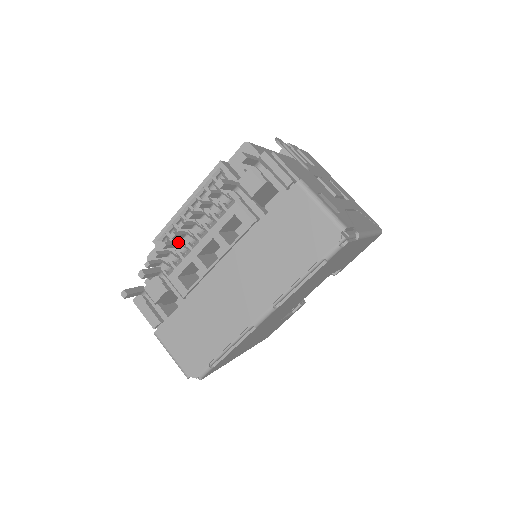
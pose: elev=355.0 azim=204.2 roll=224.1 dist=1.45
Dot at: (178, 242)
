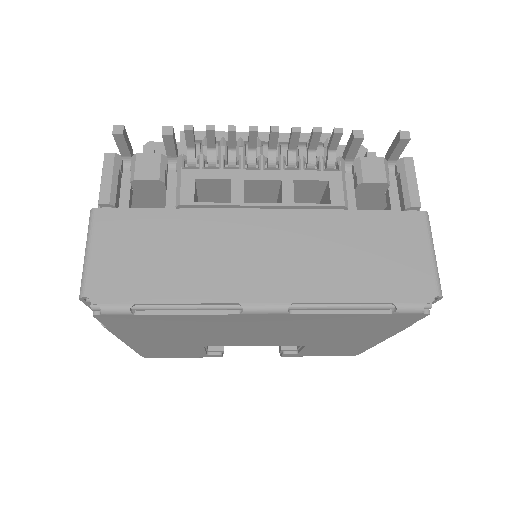
Dot at: occluded
